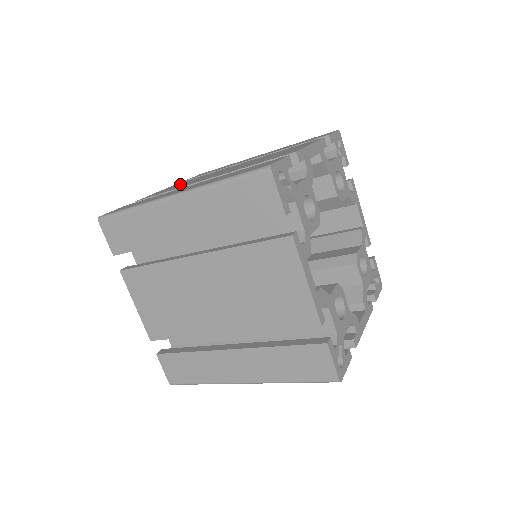
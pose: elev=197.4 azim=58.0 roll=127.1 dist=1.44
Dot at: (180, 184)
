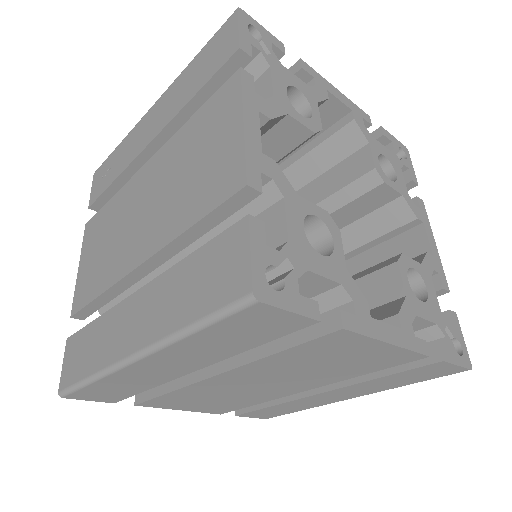
Dot at: (96, 245)
